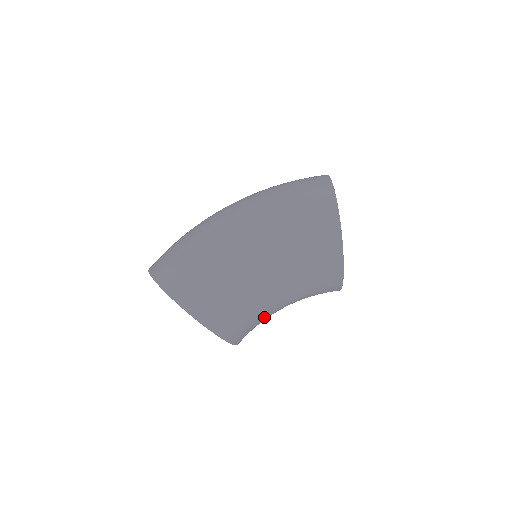
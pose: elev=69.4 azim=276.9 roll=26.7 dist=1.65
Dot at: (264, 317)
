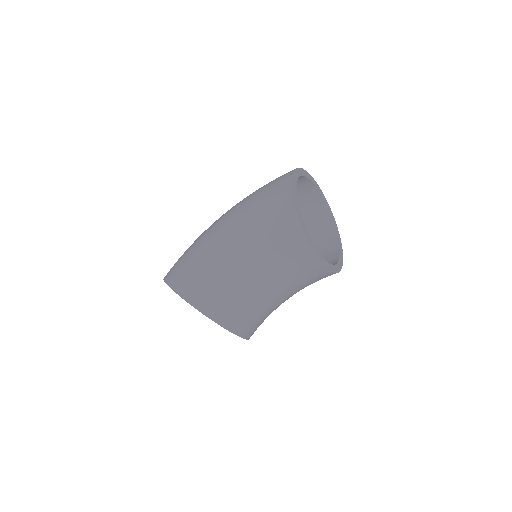
Dot at: (252, 300)
